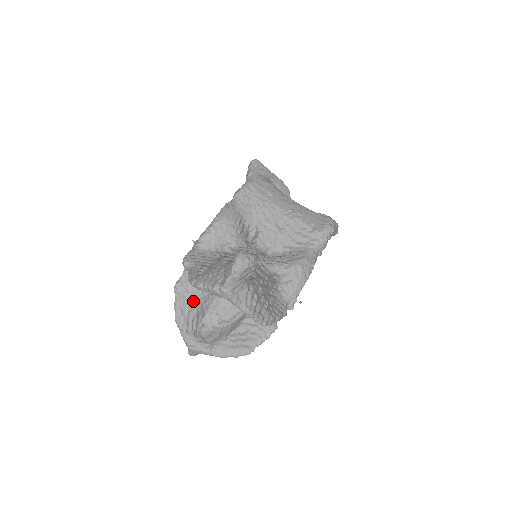
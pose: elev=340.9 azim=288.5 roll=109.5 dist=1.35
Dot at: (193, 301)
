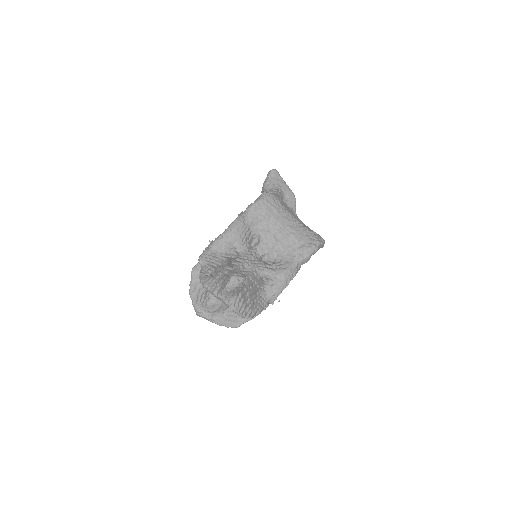
Dot at: occluded
